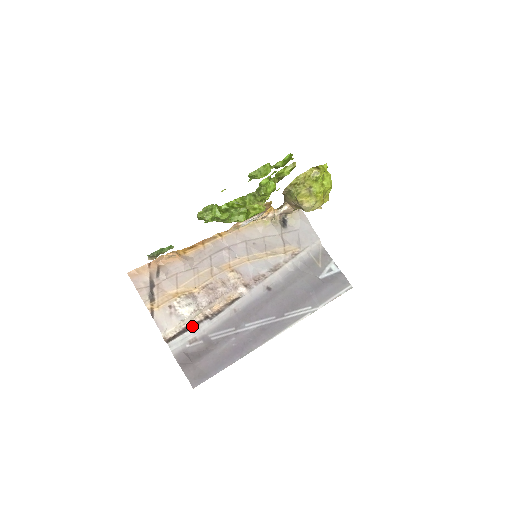
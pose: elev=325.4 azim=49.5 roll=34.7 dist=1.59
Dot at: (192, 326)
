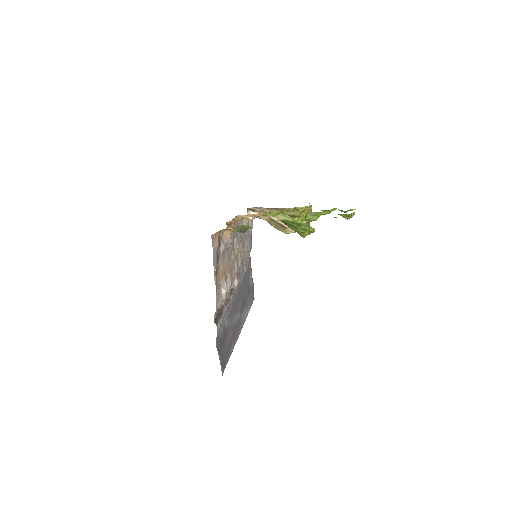
Dot at: (222, 310)
